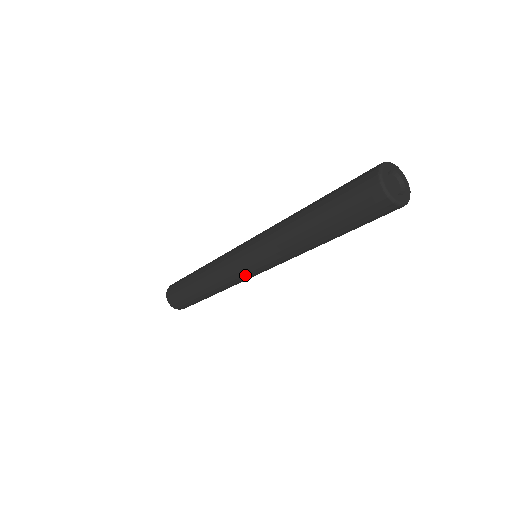
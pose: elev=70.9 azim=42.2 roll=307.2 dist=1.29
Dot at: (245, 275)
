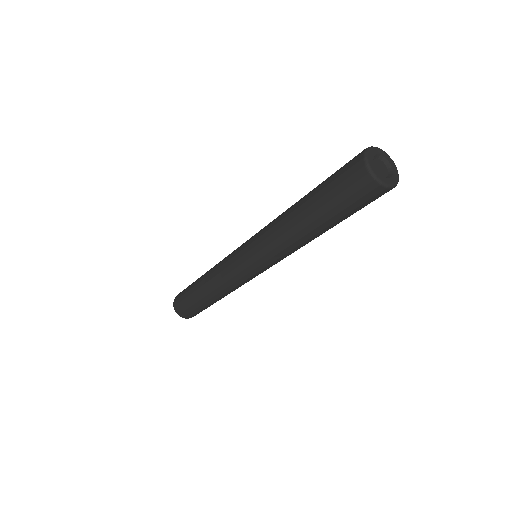
Dot at: occluded
